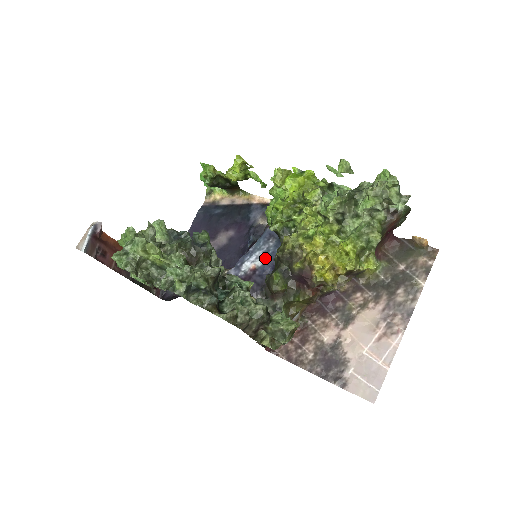
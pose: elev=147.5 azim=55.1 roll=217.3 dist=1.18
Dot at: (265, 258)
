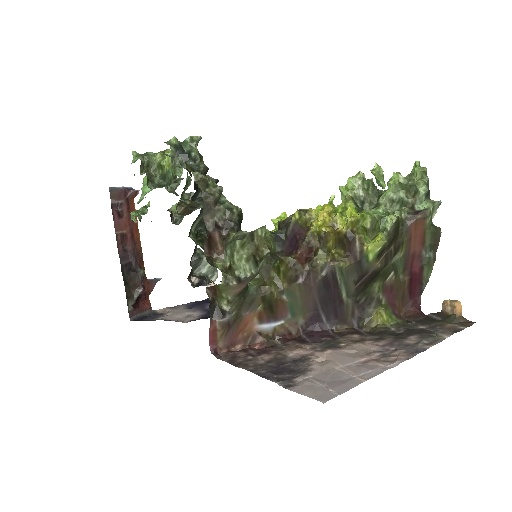
Dot at: occluded
